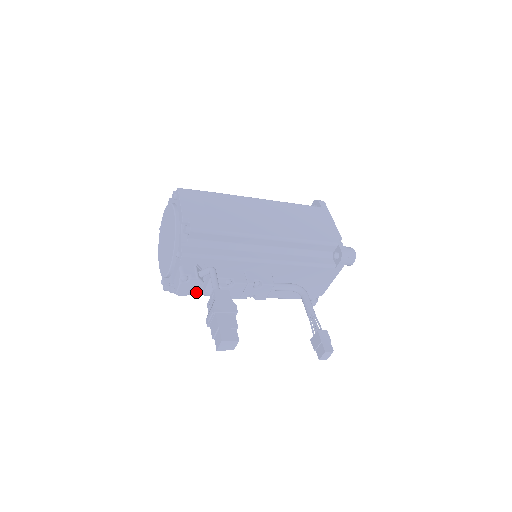
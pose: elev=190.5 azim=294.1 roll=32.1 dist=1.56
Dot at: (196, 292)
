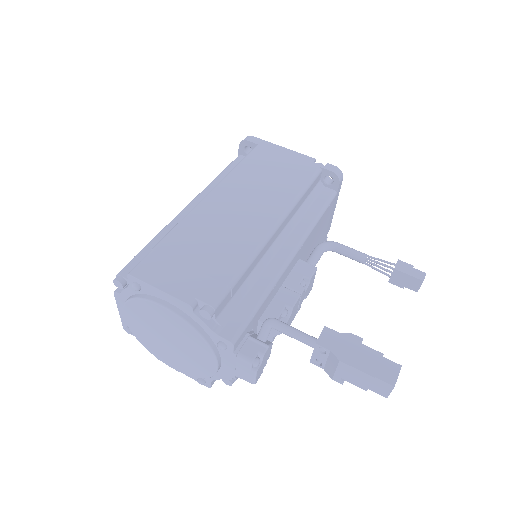
Dot at: occluded
